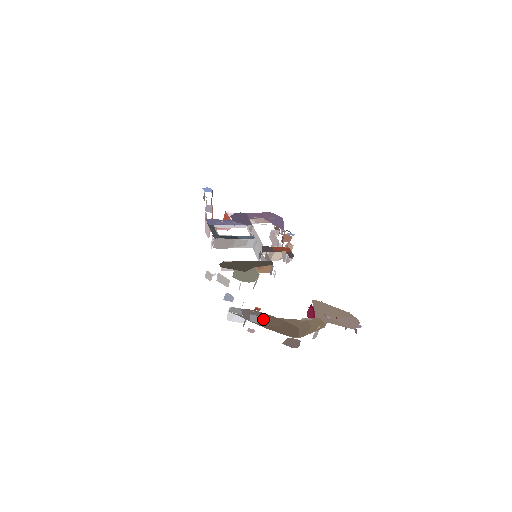
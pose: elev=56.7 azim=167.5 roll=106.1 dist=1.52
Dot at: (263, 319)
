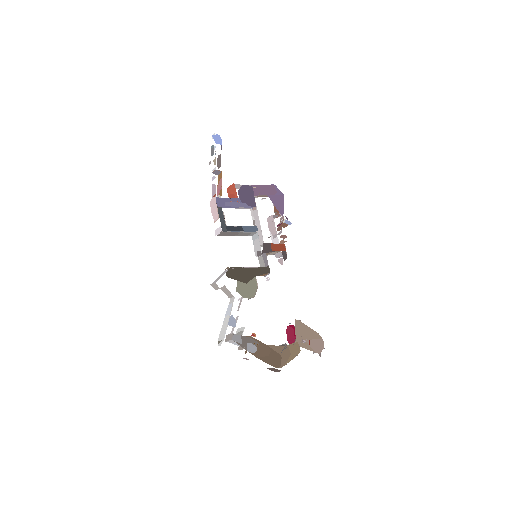
Dot at: (257, 348)
